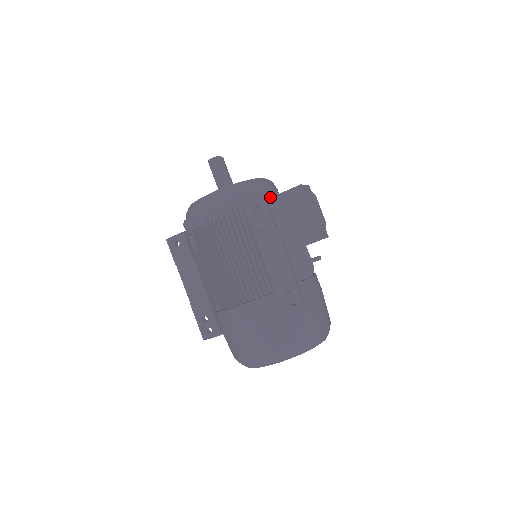
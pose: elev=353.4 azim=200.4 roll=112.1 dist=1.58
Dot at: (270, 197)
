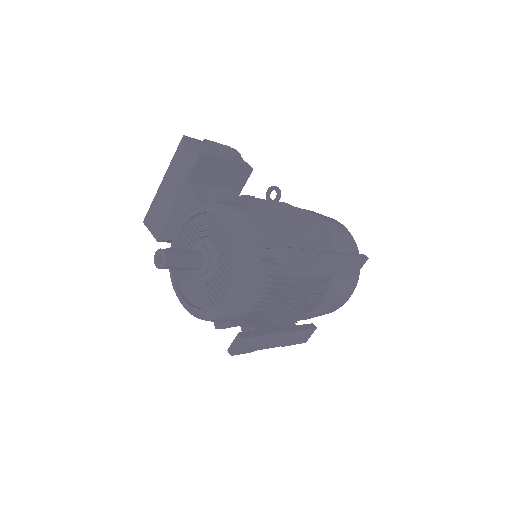
Dot at: (261, 229)
